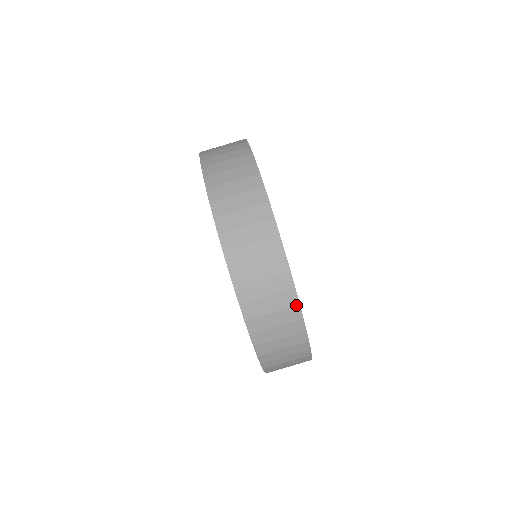
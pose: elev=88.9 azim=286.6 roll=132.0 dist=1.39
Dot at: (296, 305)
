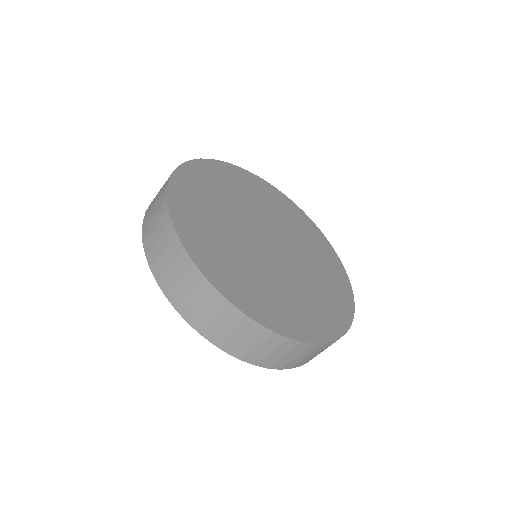
Dot at: (272, 334)
